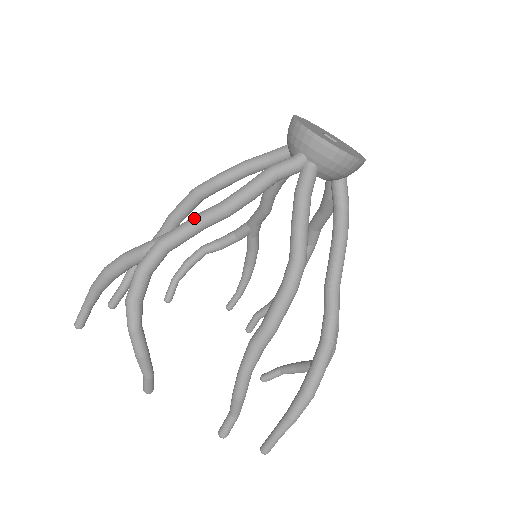
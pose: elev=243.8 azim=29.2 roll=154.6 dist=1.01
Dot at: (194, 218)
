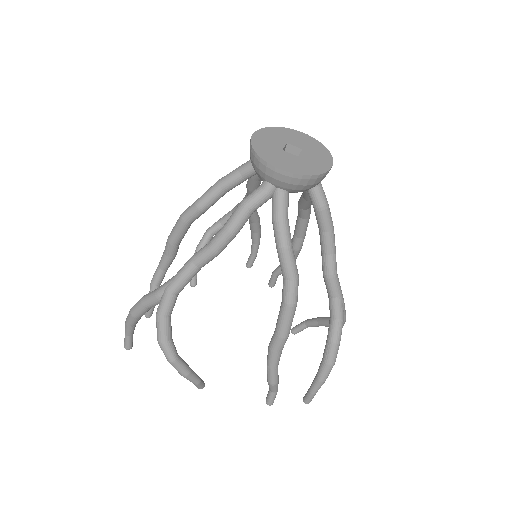
Dot at: (190, 263)
